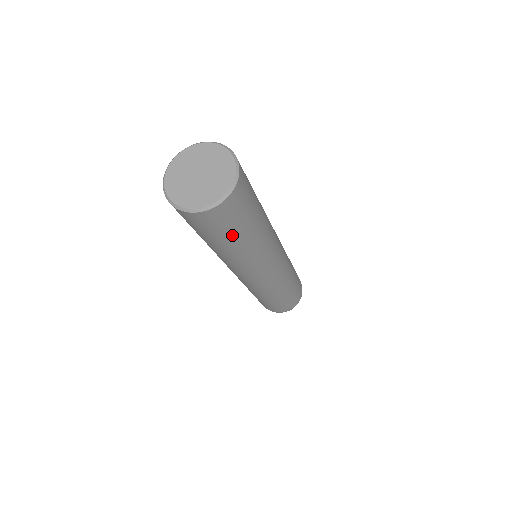
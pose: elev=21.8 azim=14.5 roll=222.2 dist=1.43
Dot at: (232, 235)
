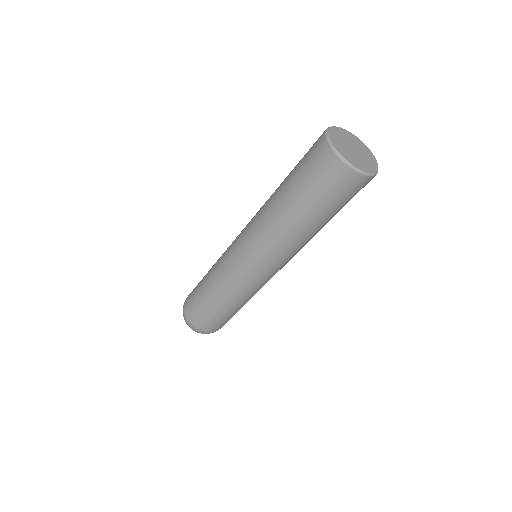
Dot at: occluded
